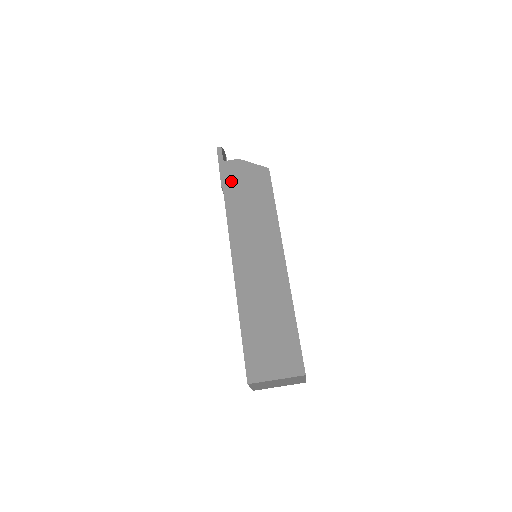
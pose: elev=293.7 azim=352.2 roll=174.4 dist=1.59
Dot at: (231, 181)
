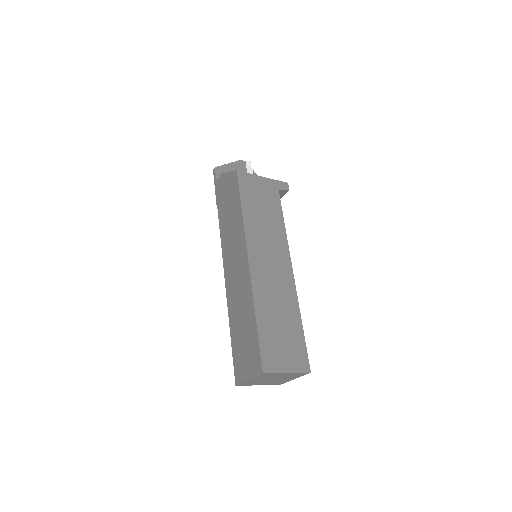
Dot at: (220, 197)
